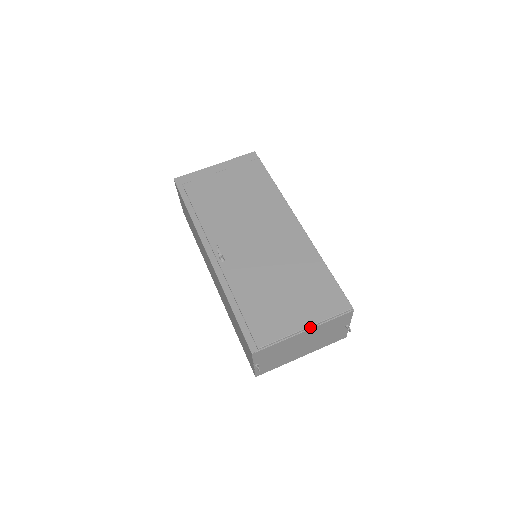
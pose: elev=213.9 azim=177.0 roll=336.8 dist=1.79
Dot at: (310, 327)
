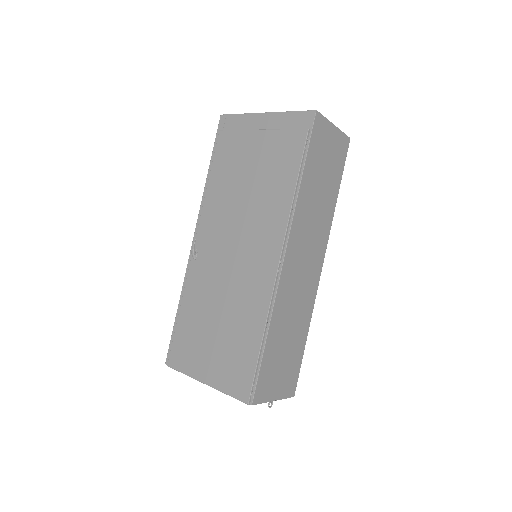
Dot at: (209, 385)
